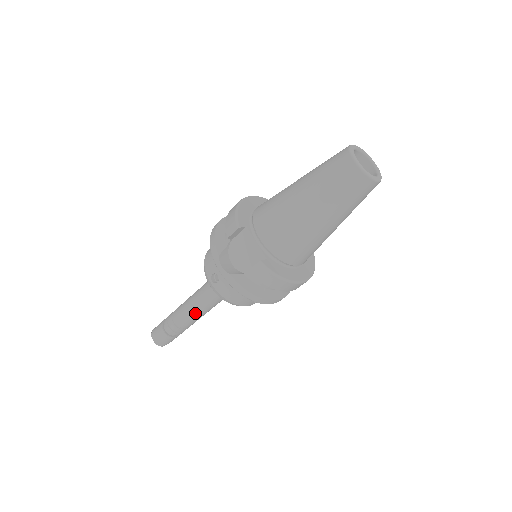
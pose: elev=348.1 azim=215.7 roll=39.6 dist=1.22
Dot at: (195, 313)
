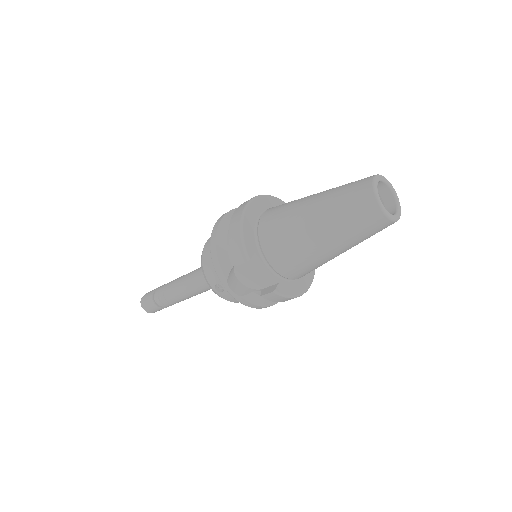
Dot at: (190, 296)
